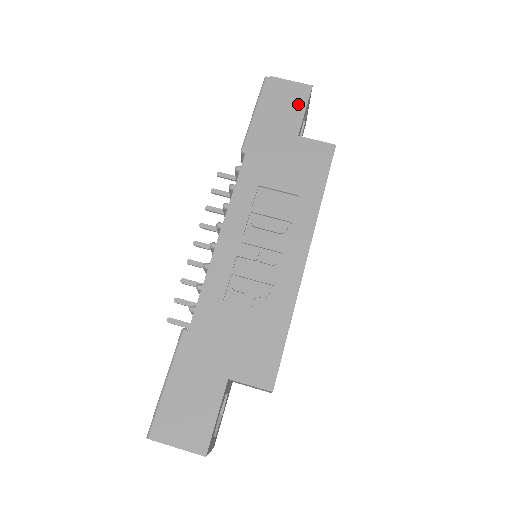
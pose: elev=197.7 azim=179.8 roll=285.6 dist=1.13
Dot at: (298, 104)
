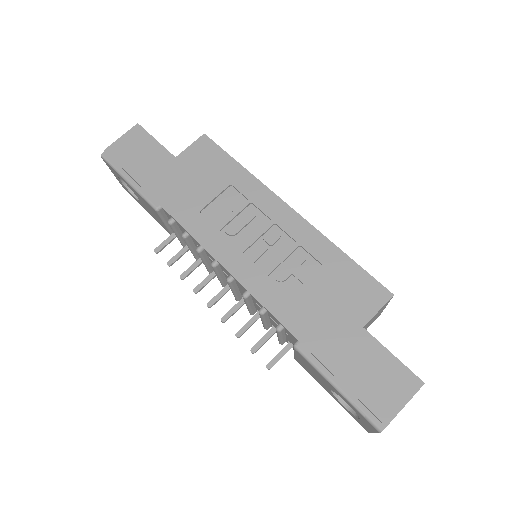
Dot at: (146, 143)
